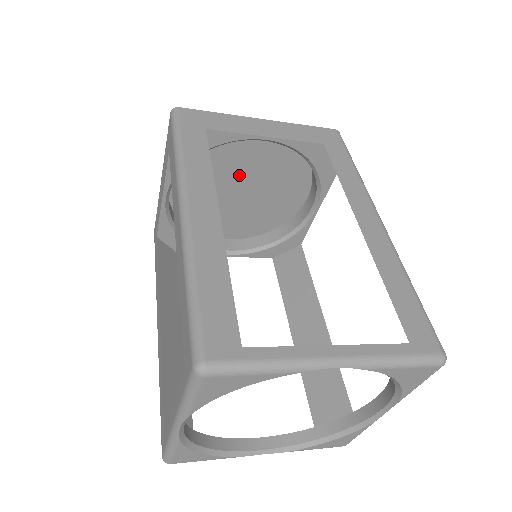
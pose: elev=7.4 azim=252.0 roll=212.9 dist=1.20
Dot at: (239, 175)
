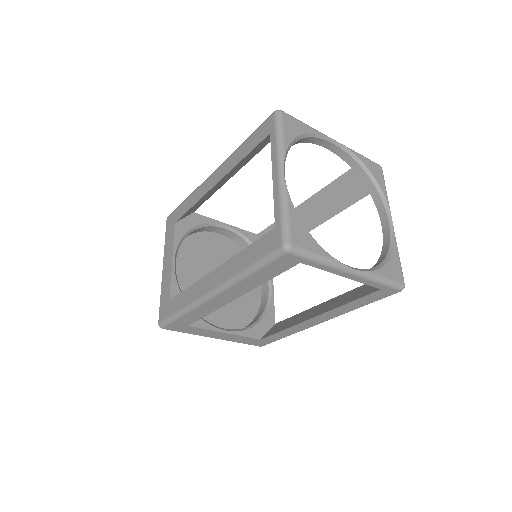
Dot at: (214, 266)
